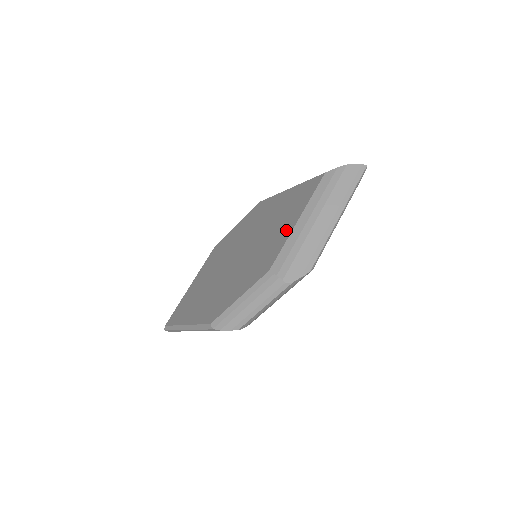
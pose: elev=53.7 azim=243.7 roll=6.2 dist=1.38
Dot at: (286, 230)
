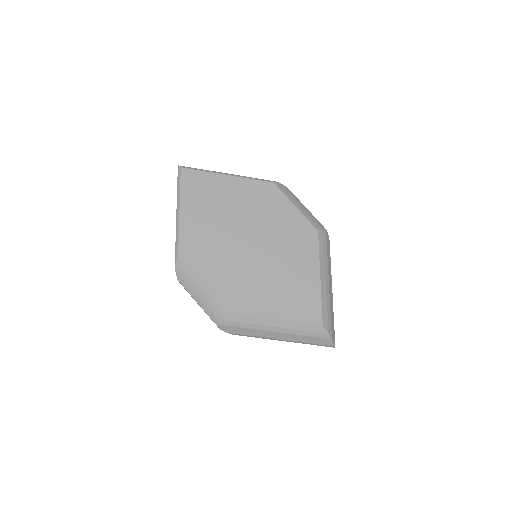
Dot at: (265, 309)
